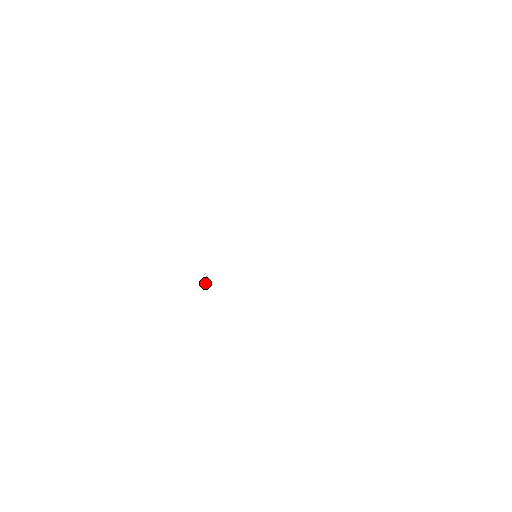
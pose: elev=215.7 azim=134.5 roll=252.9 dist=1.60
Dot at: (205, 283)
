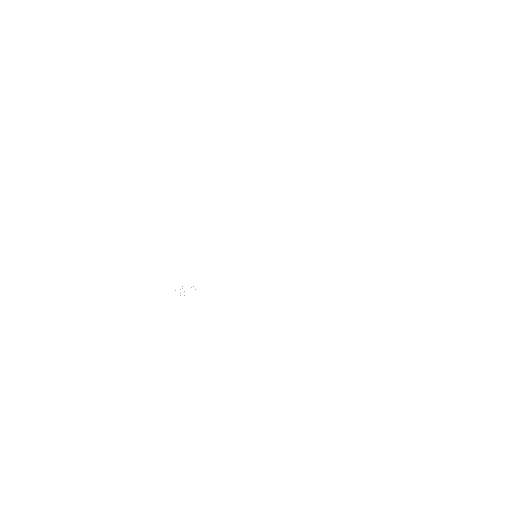
Dot at: occluded
